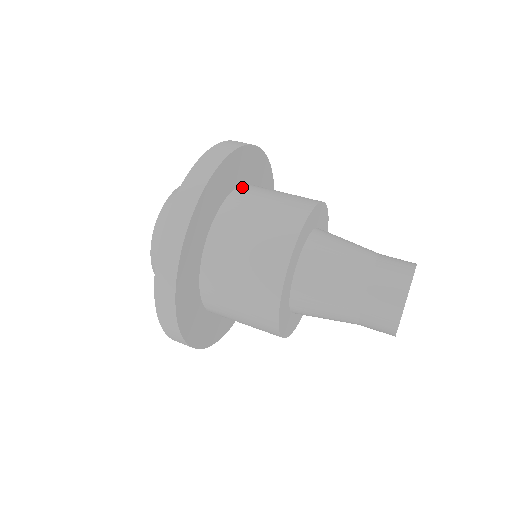
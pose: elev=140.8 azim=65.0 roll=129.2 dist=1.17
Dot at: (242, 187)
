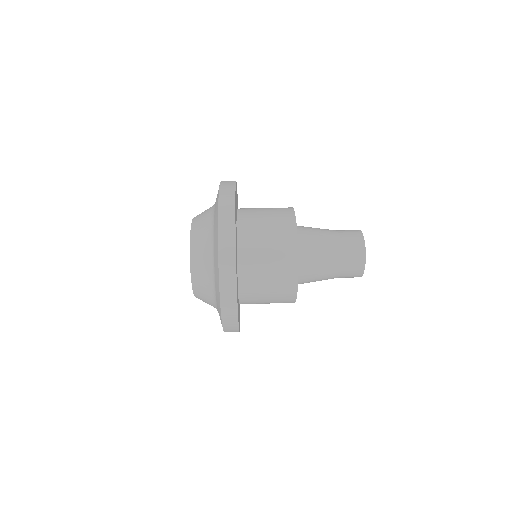
Dot at: (240, 249)
